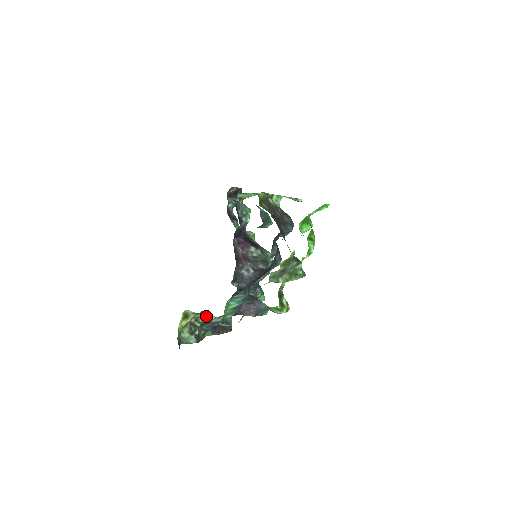
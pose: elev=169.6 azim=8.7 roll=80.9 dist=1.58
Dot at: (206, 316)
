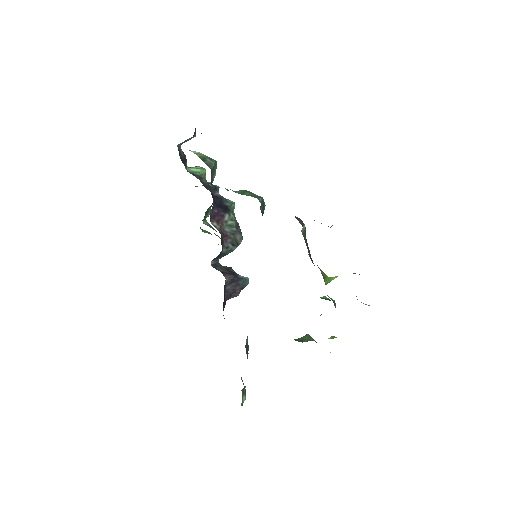
Dot at: occluded
